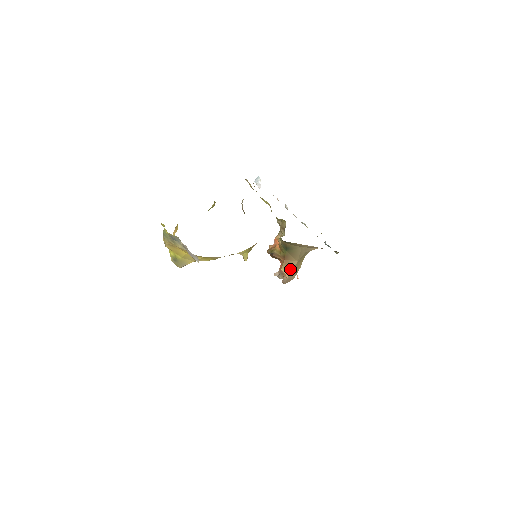
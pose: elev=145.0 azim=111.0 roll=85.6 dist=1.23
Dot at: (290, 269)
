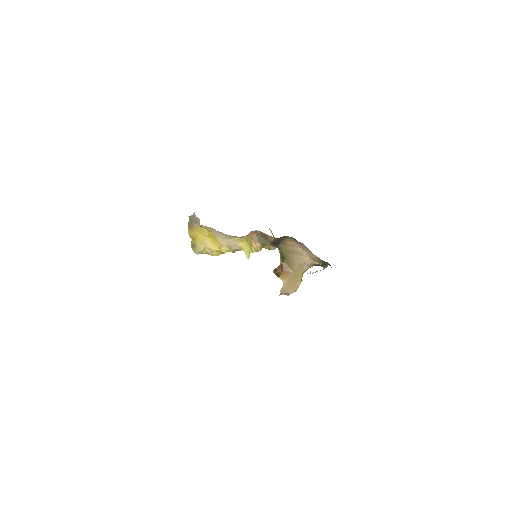
Dot at: (287, 278)
